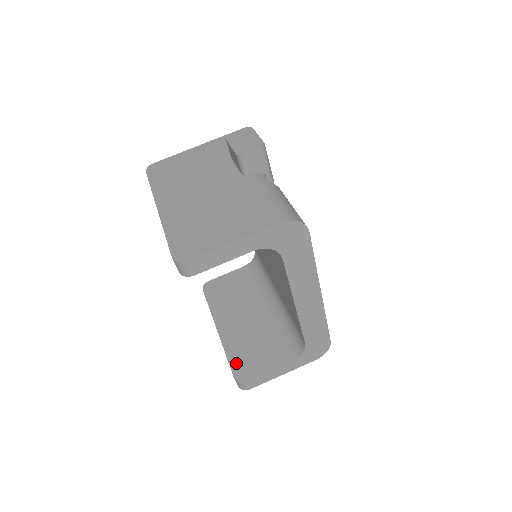
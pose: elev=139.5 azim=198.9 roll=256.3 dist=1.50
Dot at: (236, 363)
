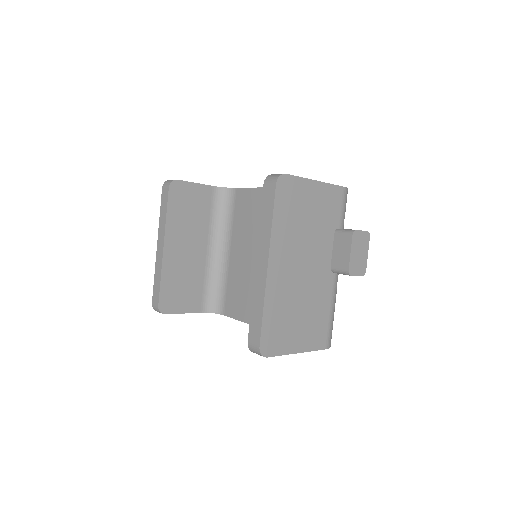
Dot at: (165, 293)
